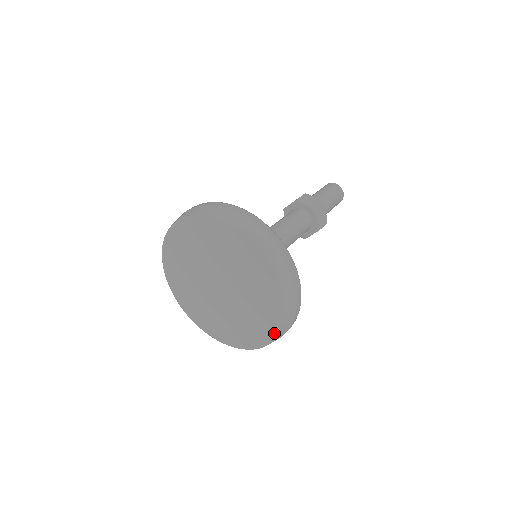
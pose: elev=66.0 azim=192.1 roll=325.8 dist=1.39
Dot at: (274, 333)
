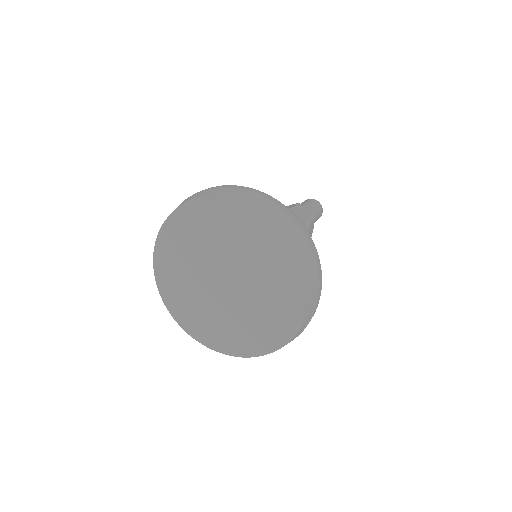
Dot at: (276, 345)
